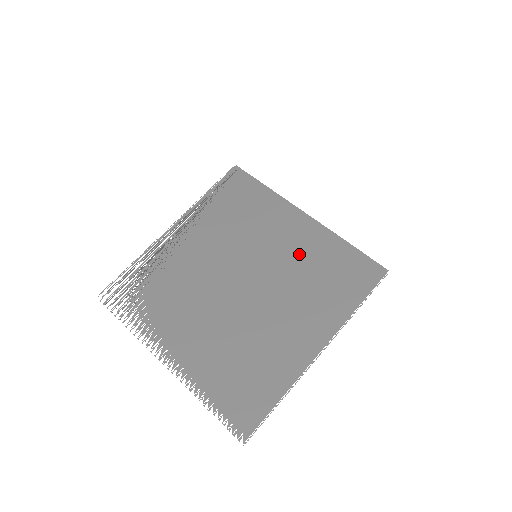
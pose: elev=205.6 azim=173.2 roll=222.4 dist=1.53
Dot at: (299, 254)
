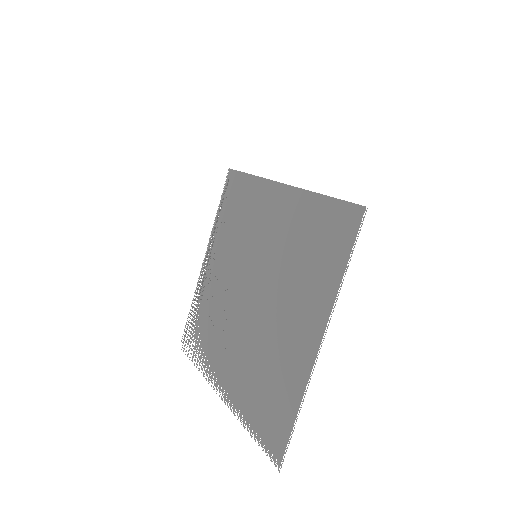
Dot at: (285, 234)
